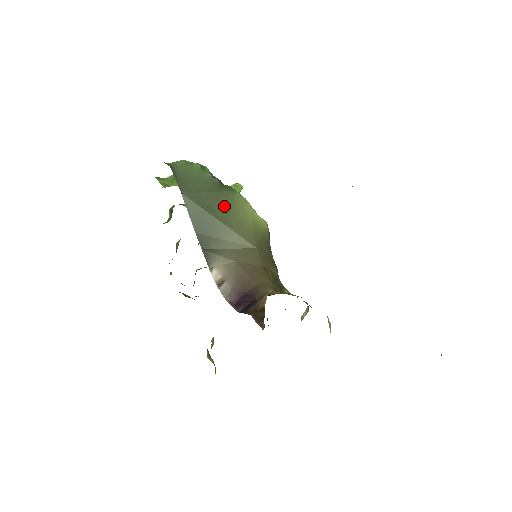
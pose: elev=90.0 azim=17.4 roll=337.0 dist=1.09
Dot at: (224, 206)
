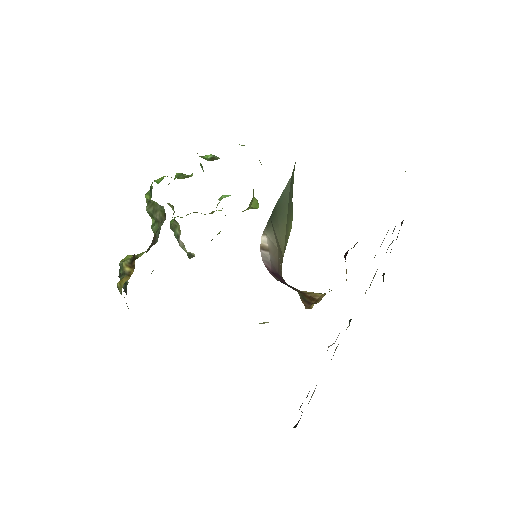
Dot at: (290, 214)
